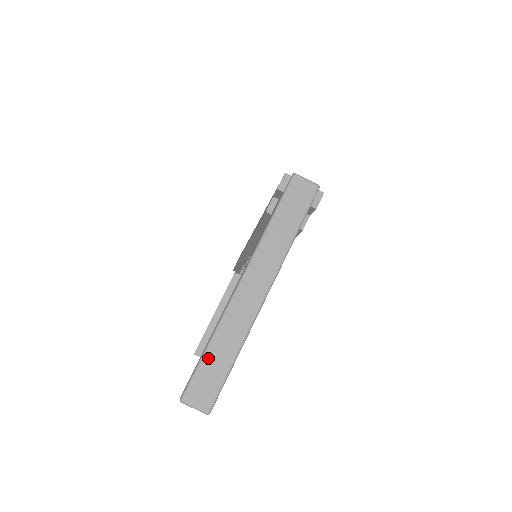
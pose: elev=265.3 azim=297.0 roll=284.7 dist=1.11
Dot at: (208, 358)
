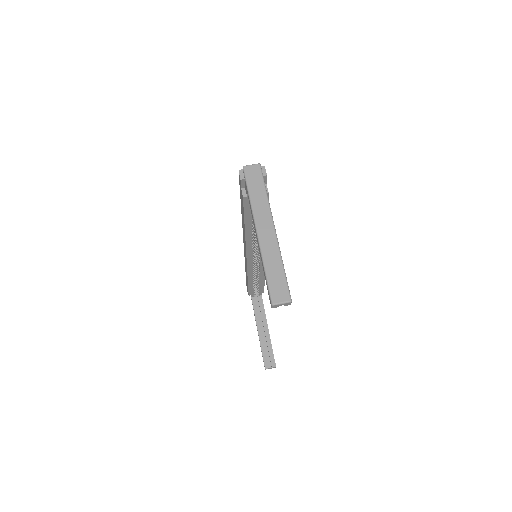
Dot at: (270, 276)
